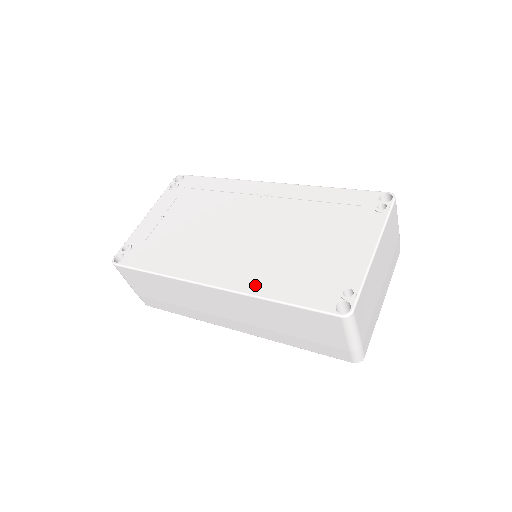
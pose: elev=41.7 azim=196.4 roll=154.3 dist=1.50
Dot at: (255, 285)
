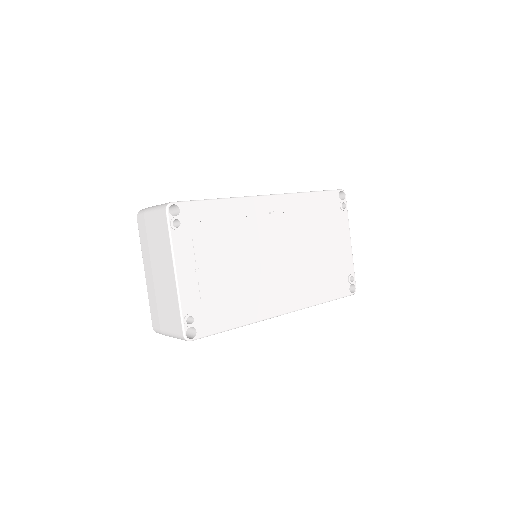
Dot at: (308, 299)
